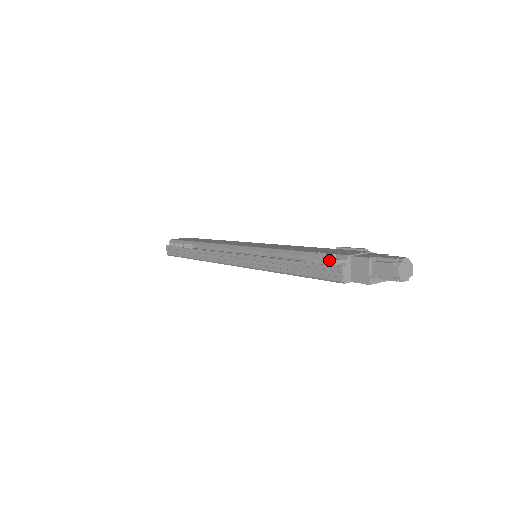
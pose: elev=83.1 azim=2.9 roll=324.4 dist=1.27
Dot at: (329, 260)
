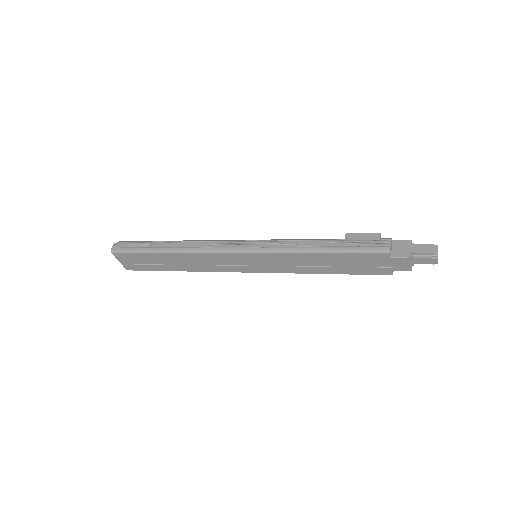
Dot at: (376, 236)
